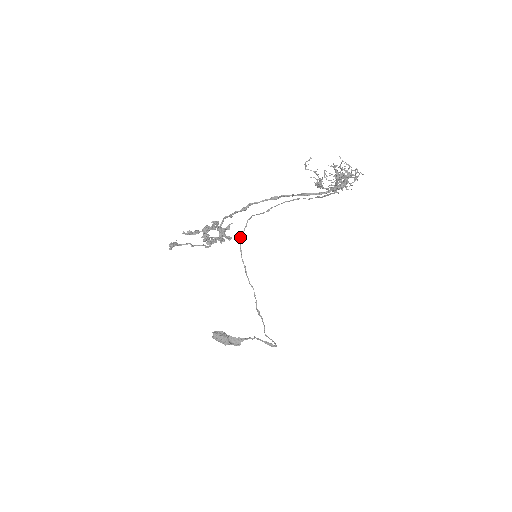
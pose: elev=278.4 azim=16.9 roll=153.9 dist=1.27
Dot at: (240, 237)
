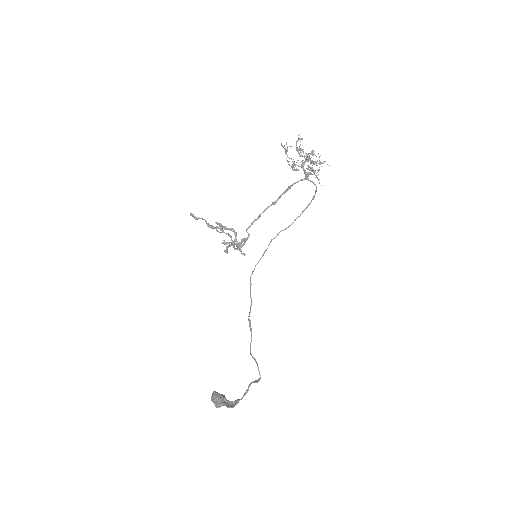
Dot at: occluded
